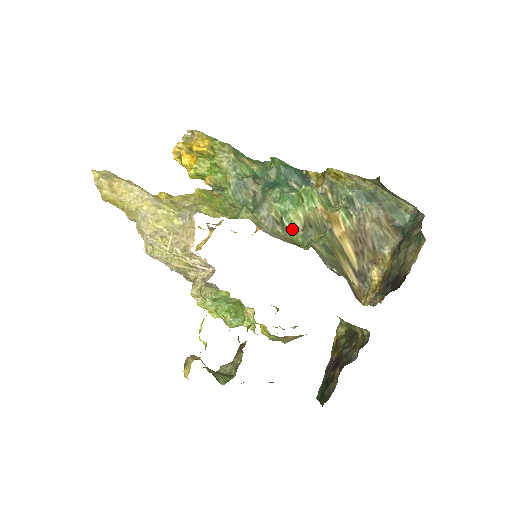
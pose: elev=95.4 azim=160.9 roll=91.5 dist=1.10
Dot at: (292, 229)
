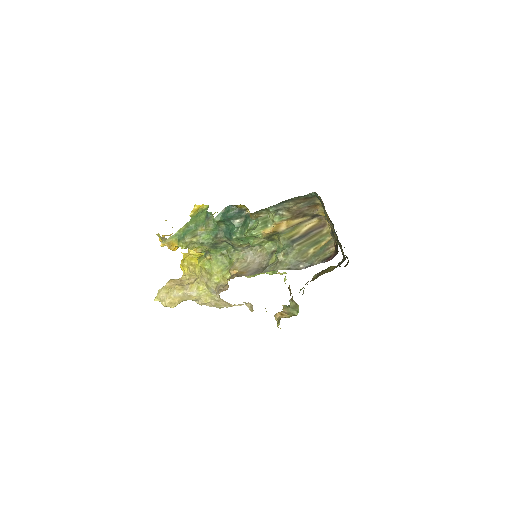
Dot at: (261, 244)
